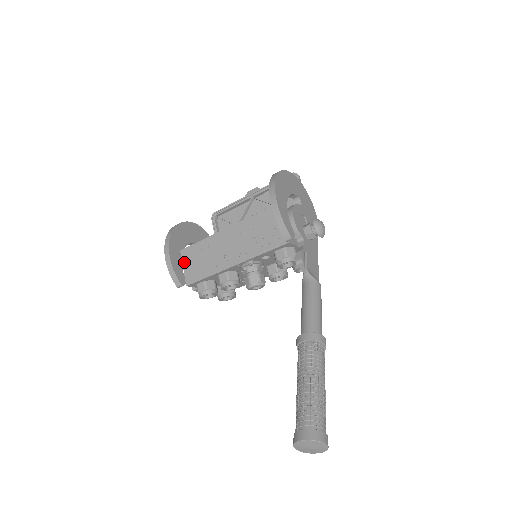
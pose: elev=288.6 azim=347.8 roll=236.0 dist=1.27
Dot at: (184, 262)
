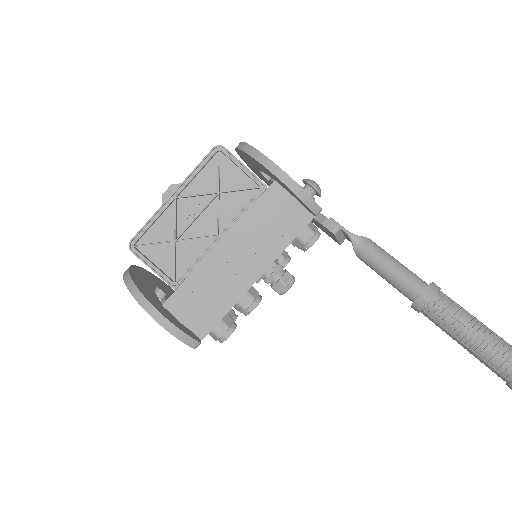
Dot at: (179, 315)
